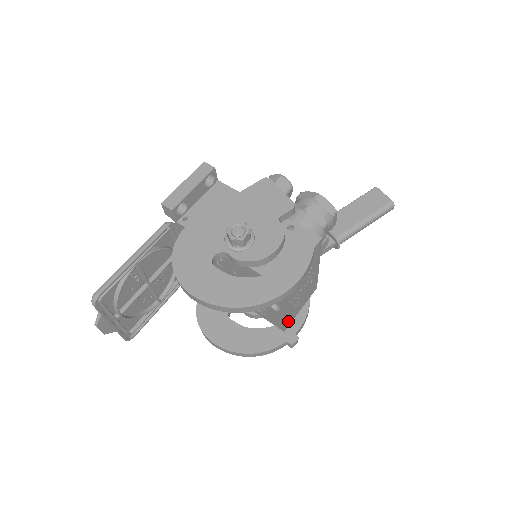
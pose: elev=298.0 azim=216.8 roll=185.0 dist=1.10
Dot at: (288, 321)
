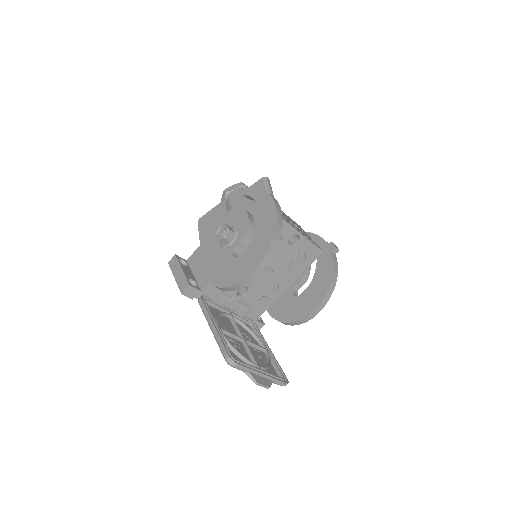
Dot at: occluded
